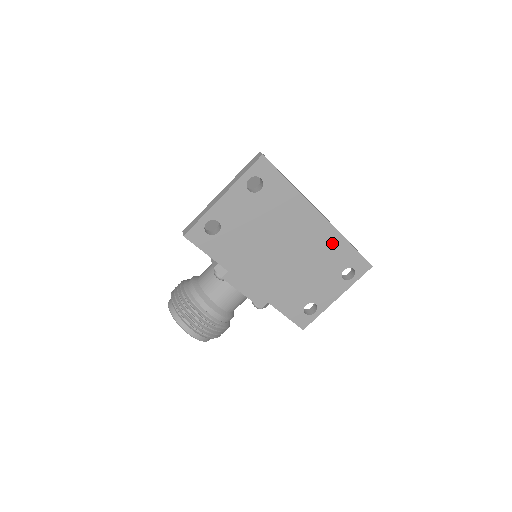
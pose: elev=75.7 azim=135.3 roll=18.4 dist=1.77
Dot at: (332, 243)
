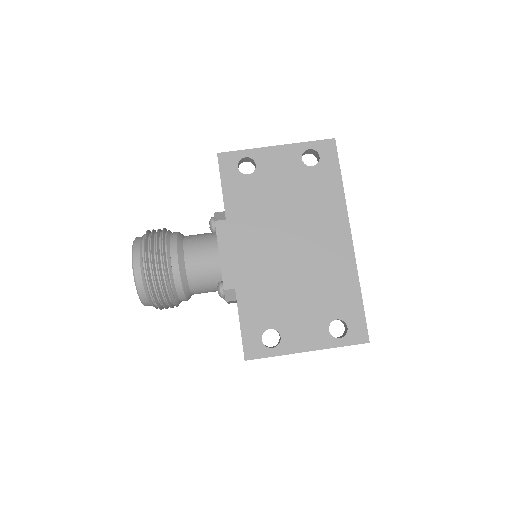
Dot at: (343, 275)
